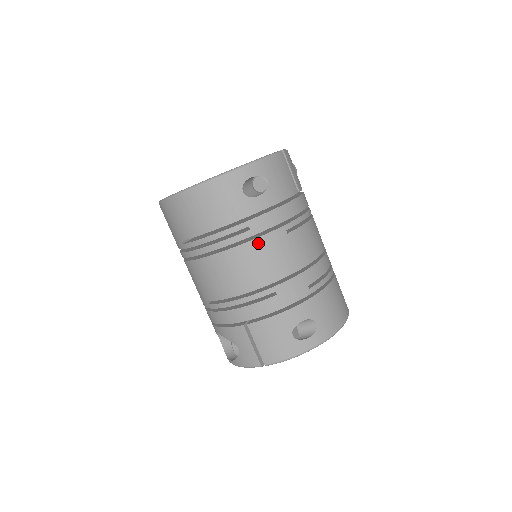
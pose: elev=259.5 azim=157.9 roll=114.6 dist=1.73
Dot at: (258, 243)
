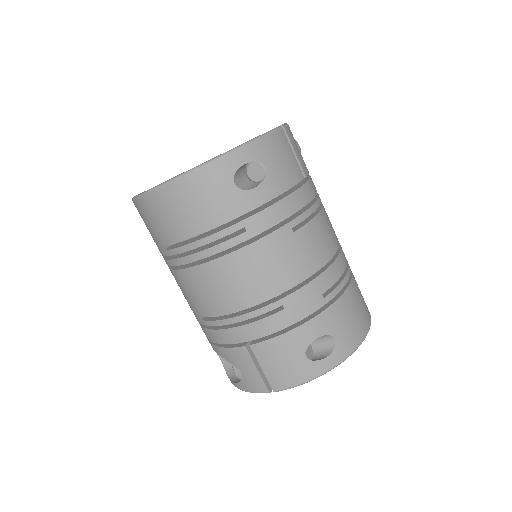
Dot at: (257, 247)
